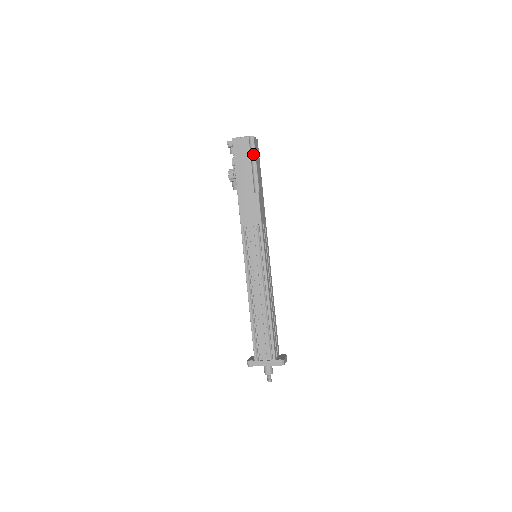
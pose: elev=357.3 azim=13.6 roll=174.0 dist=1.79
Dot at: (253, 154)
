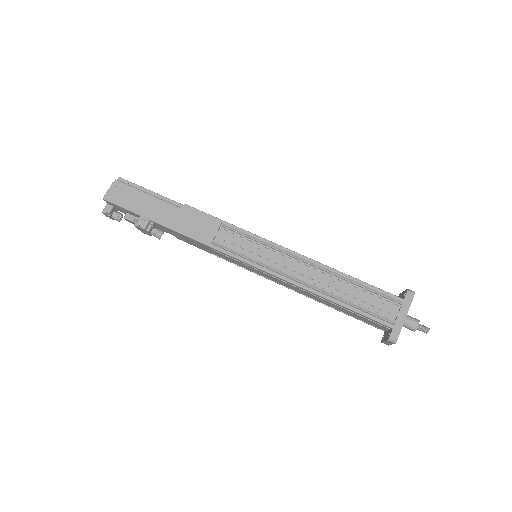
Dot at: (138, 188)
